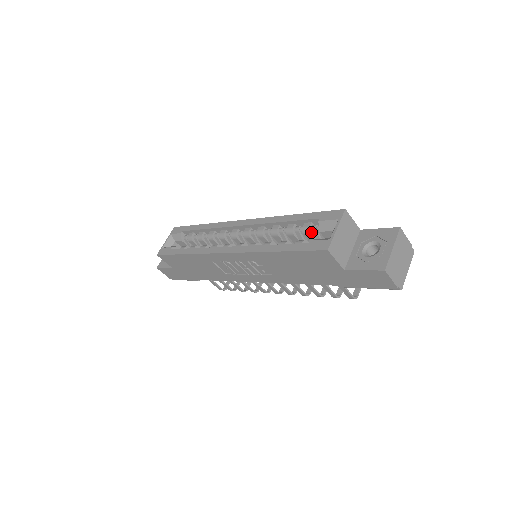
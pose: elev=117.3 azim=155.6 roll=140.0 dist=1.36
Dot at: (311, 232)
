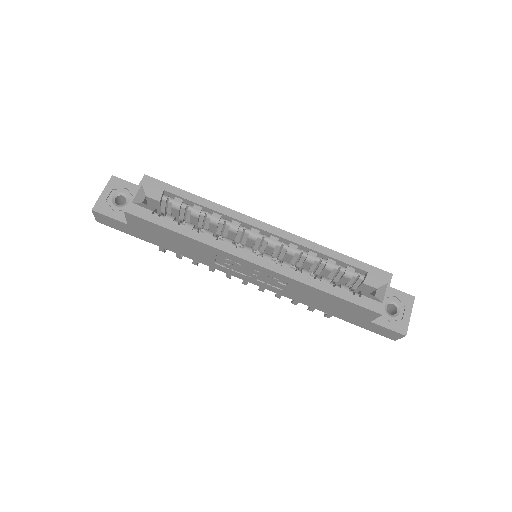
Dot at: (351, 277)
